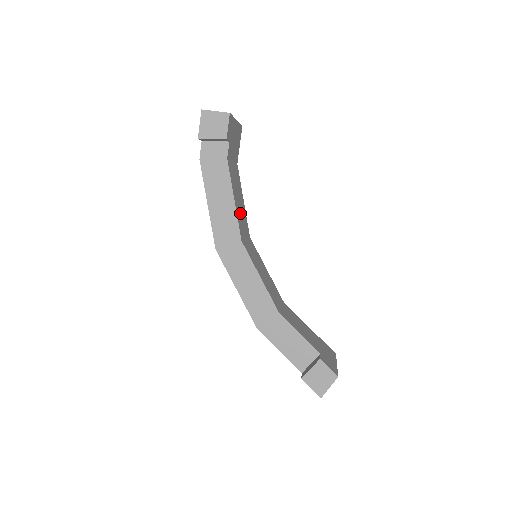
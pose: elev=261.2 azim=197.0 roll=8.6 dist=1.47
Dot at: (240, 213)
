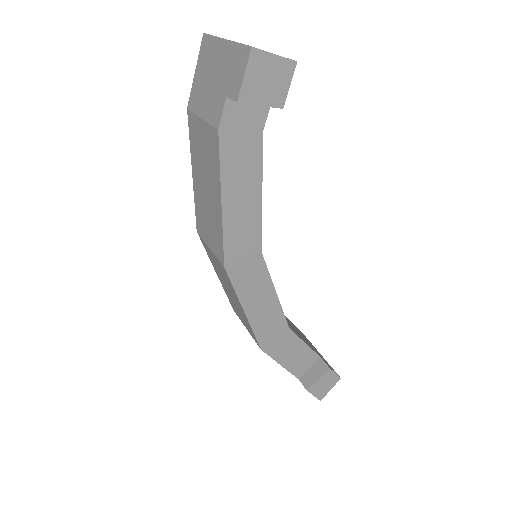
Dot at: occluded
